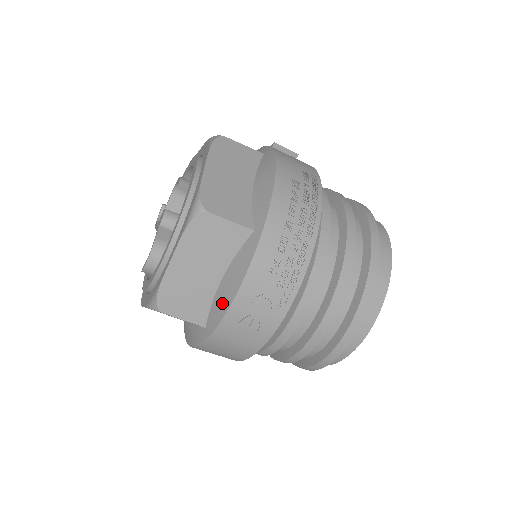
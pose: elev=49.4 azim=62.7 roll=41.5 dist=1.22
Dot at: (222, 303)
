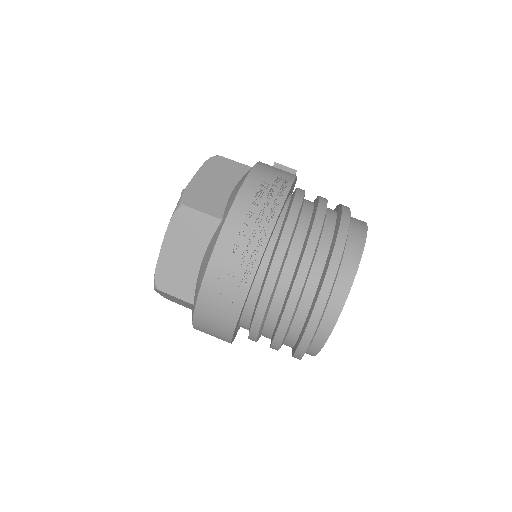
Dot at: (200, 280)
